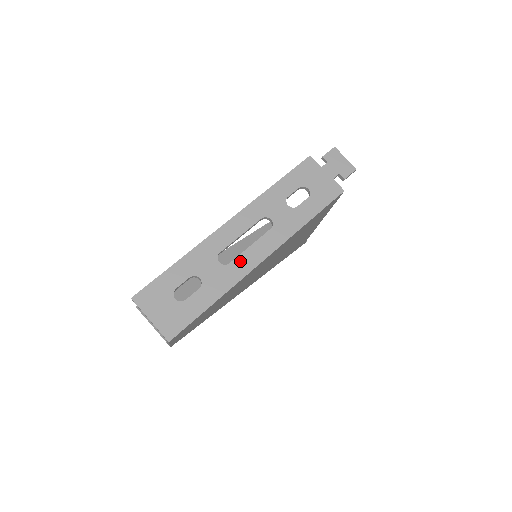
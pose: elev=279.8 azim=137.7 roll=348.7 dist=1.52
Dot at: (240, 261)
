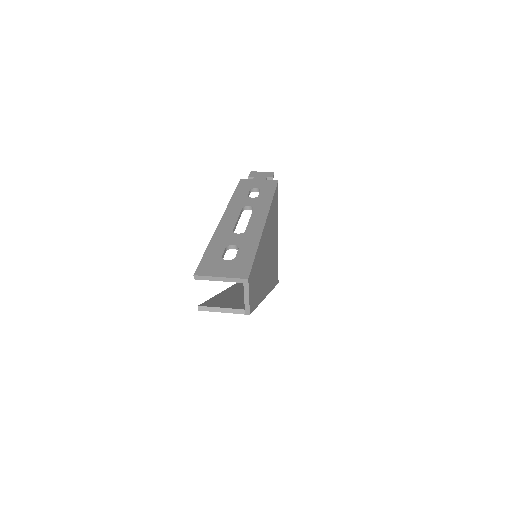
Dot at: (251, 227)
